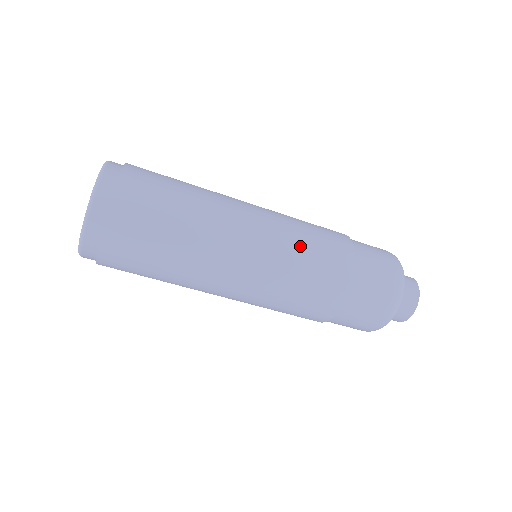
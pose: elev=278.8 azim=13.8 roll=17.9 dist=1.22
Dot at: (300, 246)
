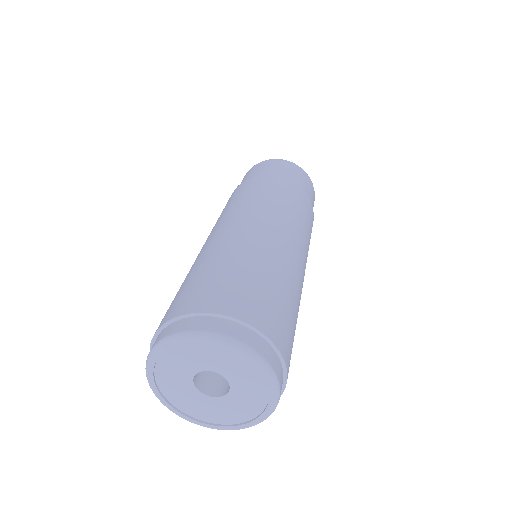
Dot at: occluded
